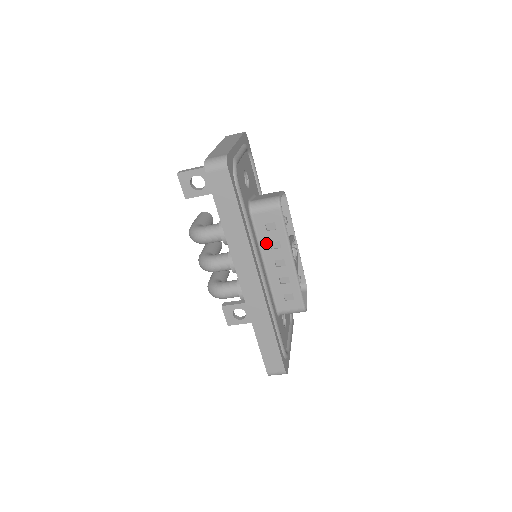
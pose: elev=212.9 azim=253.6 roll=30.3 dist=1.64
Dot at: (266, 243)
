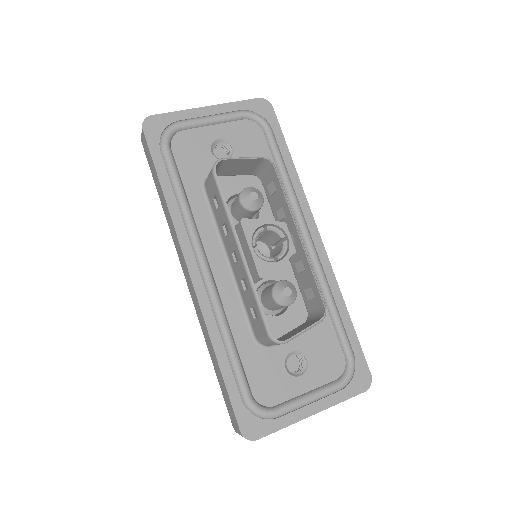
Dot at: (221, 227)
